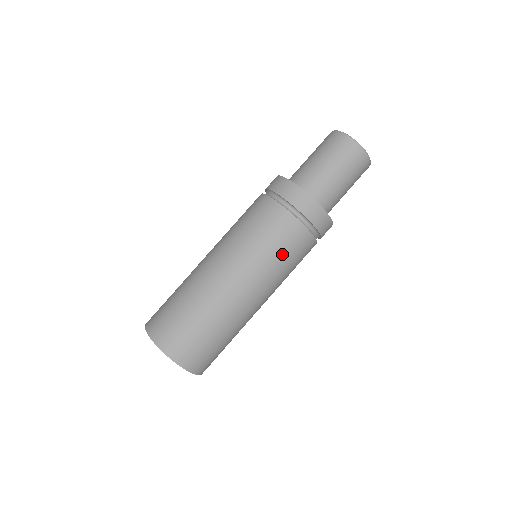
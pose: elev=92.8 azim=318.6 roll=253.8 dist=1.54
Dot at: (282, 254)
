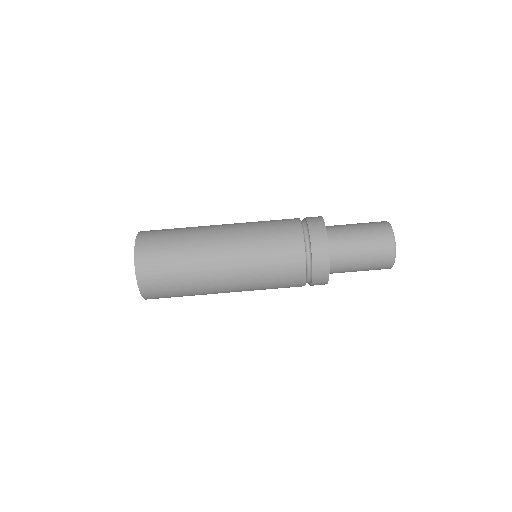
Dot at: (271, 242)
